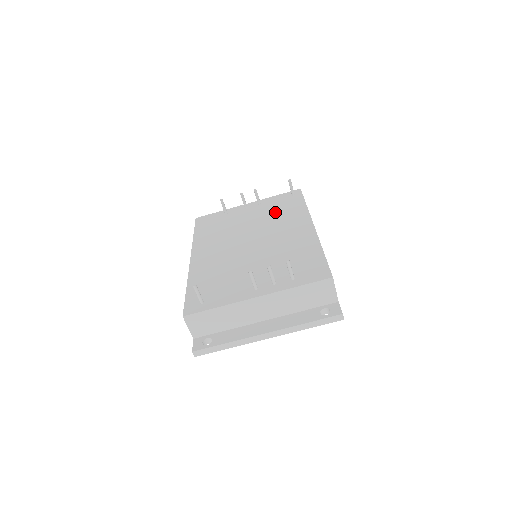
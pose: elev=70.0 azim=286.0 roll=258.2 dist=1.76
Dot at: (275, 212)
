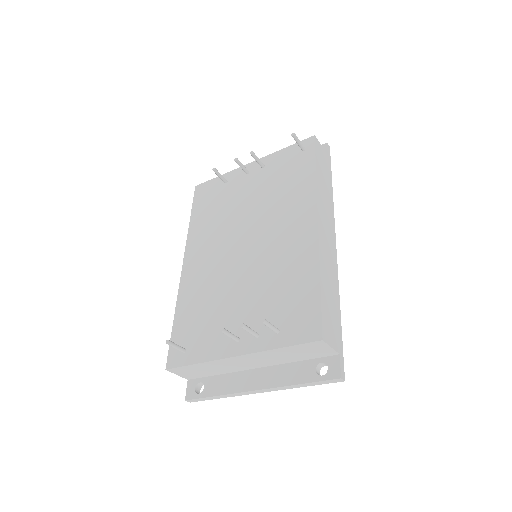
Dot at: (277, 186)
